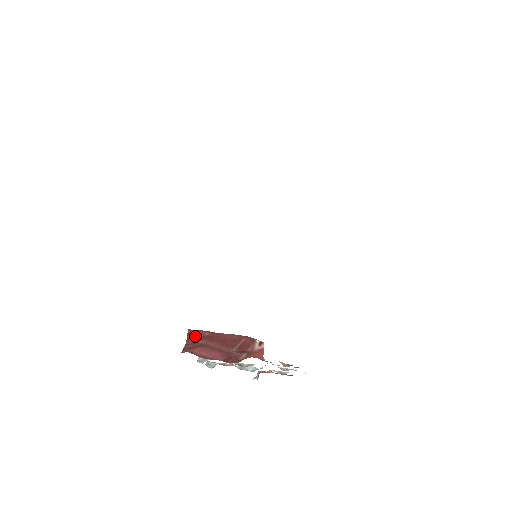
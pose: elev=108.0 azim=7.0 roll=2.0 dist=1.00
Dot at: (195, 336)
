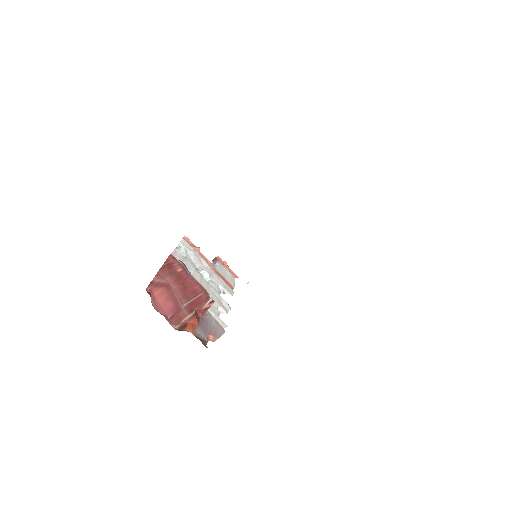
Dot at: (169, 268)
